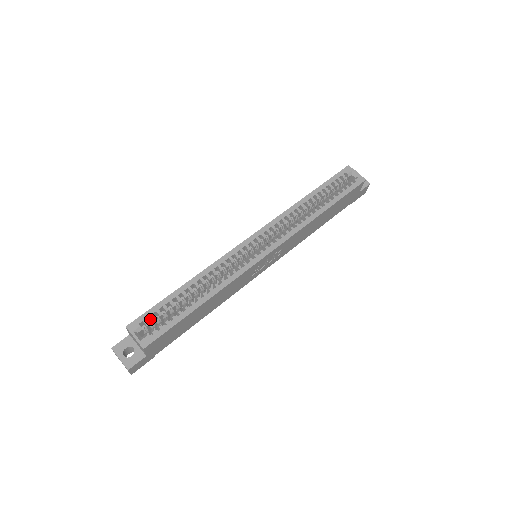
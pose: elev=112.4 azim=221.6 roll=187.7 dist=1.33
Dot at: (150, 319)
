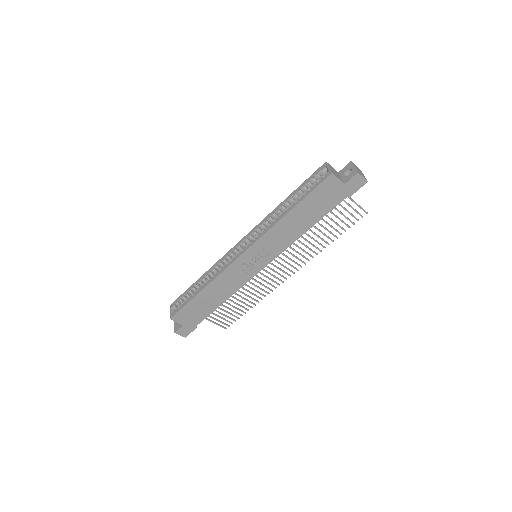
Dot at: occluded
